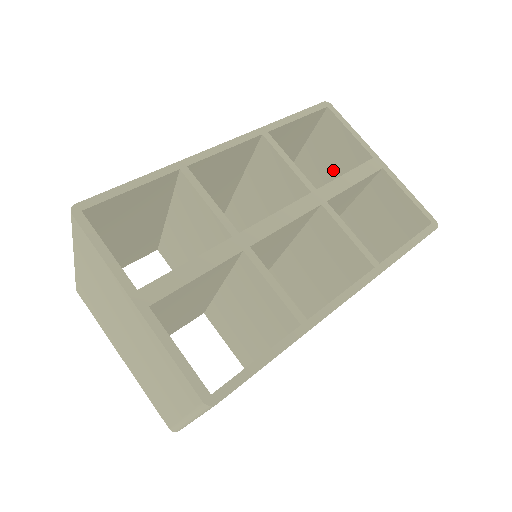
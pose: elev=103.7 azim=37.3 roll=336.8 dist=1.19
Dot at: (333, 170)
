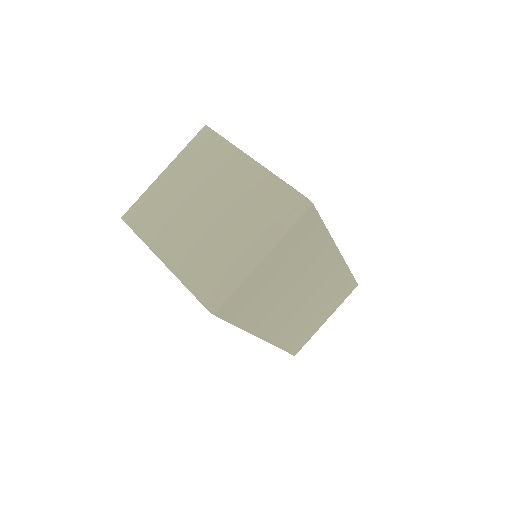
Dot at: occluded
